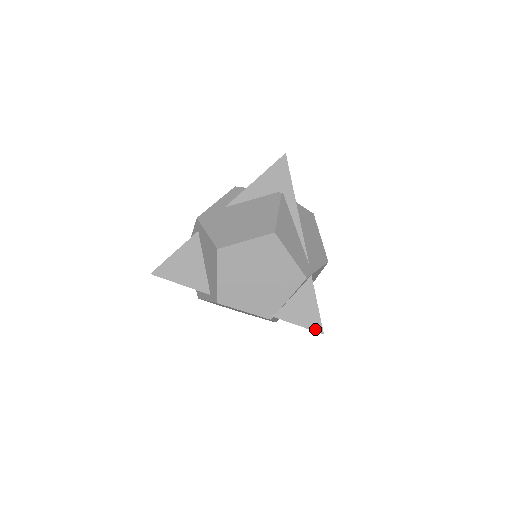
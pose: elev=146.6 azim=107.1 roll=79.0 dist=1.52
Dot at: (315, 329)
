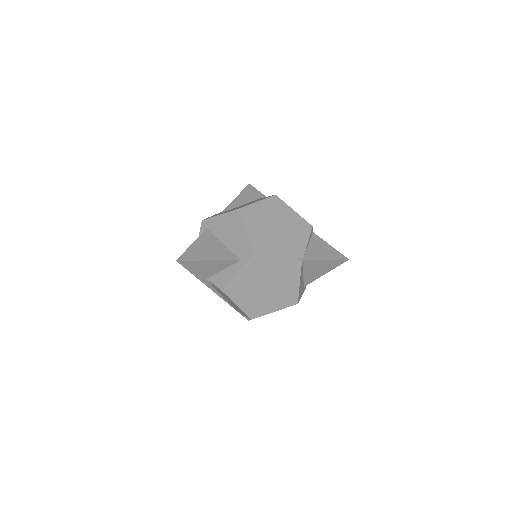
Dot at: (340, 258)
